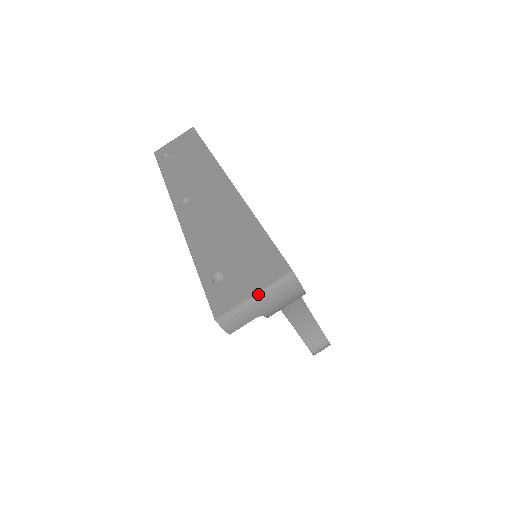
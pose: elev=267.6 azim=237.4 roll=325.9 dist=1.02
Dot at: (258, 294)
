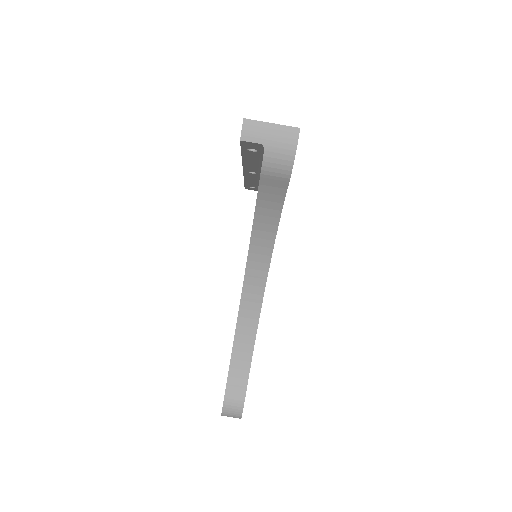
Dot at: (274, 125)
